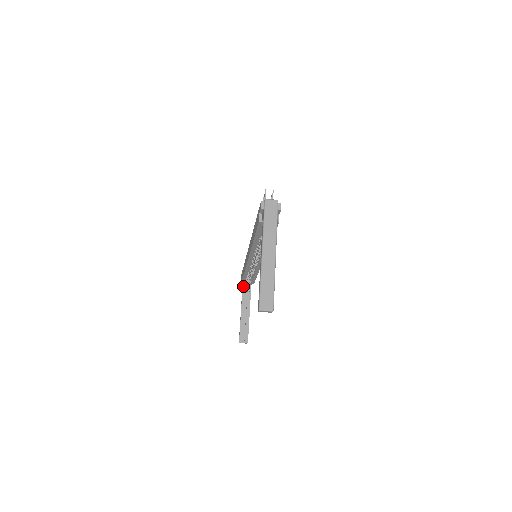
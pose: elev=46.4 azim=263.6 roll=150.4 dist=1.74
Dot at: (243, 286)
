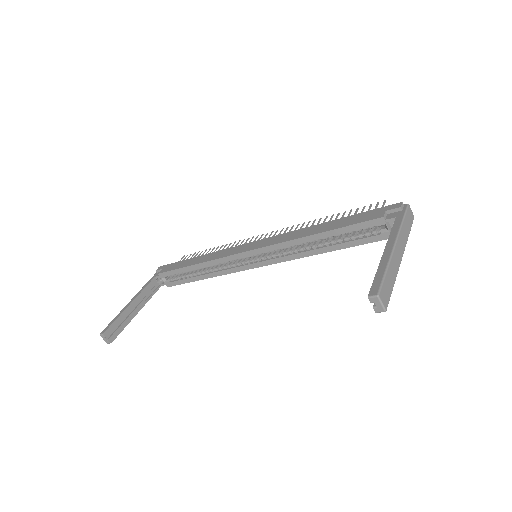
Dot at: (154, 279)
